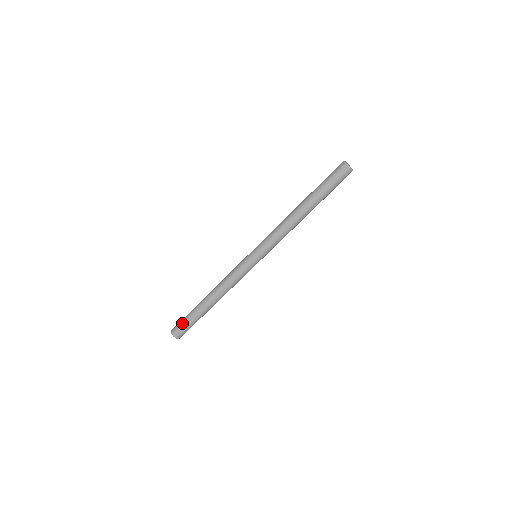
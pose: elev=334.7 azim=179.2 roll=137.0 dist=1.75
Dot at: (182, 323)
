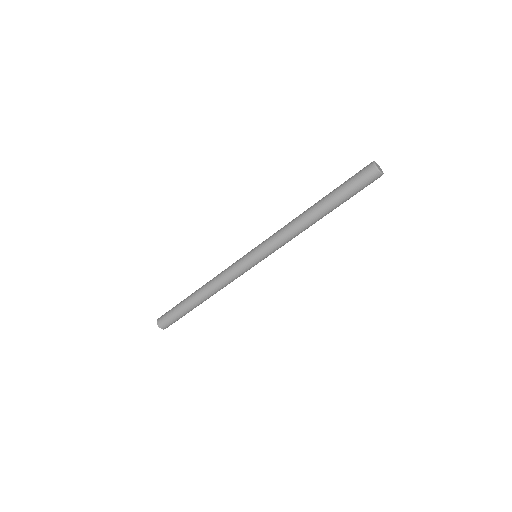
Dot at: (173, 320)
